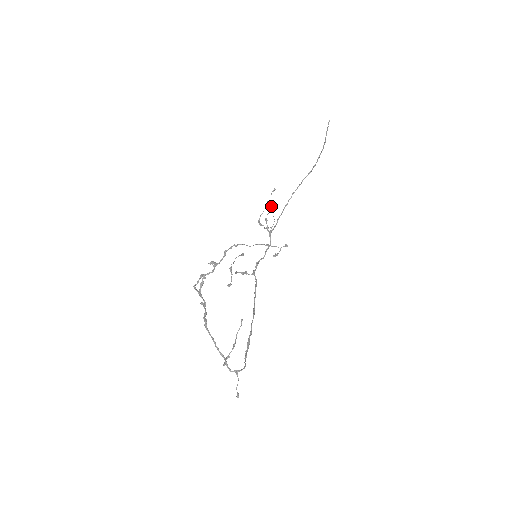
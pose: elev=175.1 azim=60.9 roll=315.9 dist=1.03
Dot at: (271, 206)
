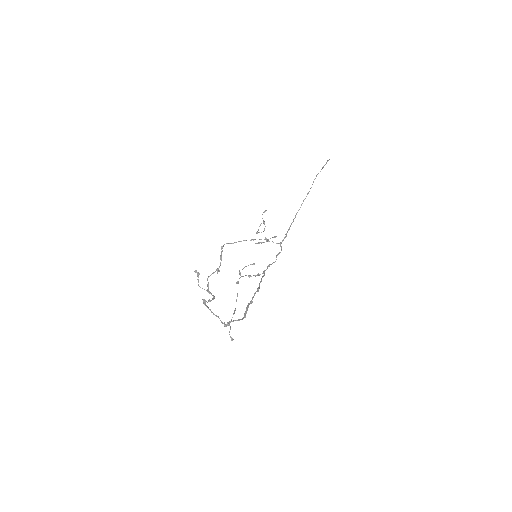
Dot at: occluded
